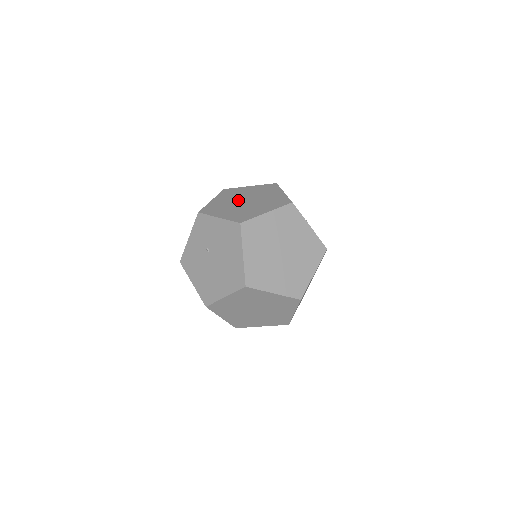
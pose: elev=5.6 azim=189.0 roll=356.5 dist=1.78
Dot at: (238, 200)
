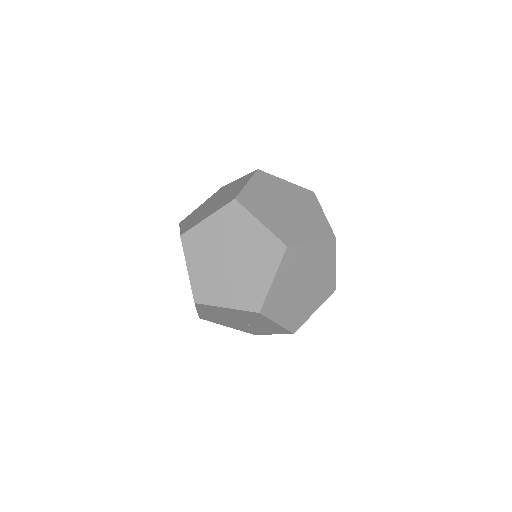
Dot at: occluded
